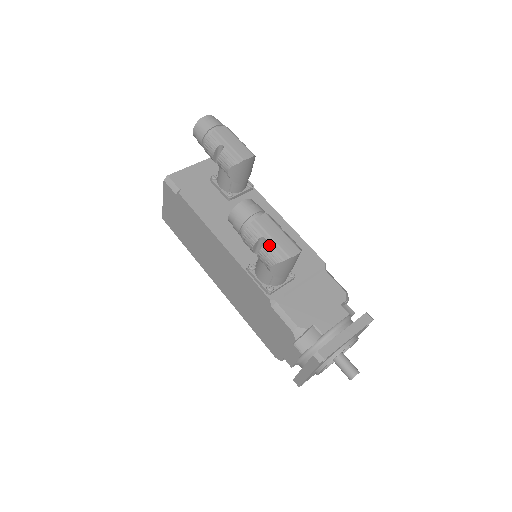
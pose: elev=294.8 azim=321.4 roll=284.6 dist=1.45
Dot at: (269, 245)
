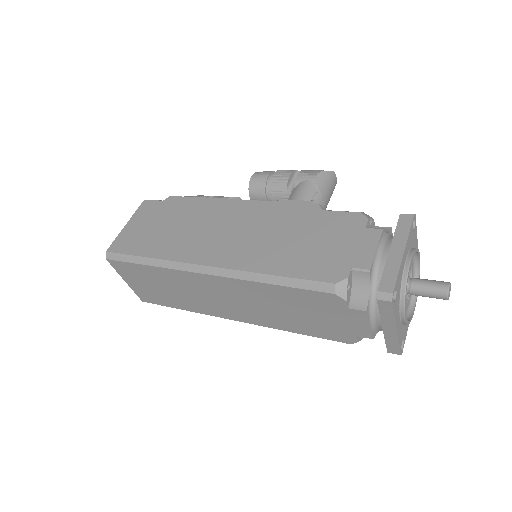
Dot at: (308, 170)
